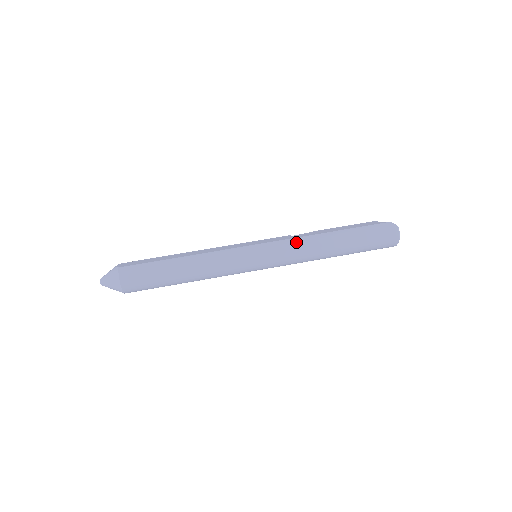
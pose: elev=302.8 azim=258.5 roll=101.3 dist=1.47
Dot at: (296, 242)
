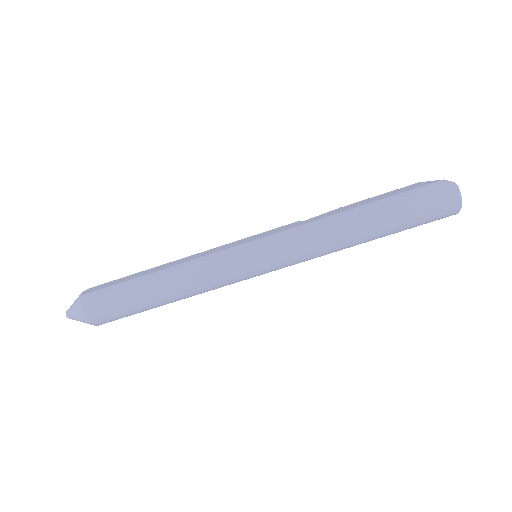
Dot at: (305, 230)
